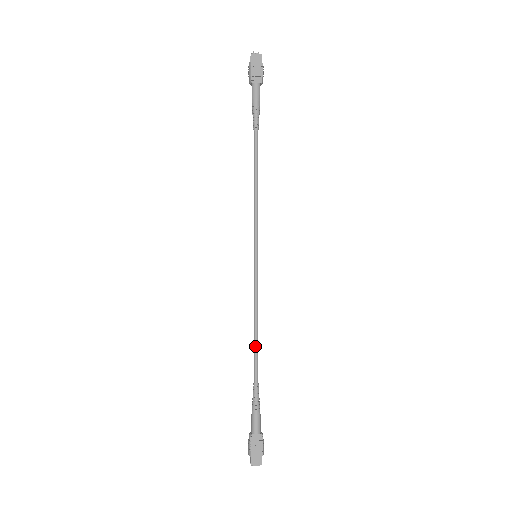
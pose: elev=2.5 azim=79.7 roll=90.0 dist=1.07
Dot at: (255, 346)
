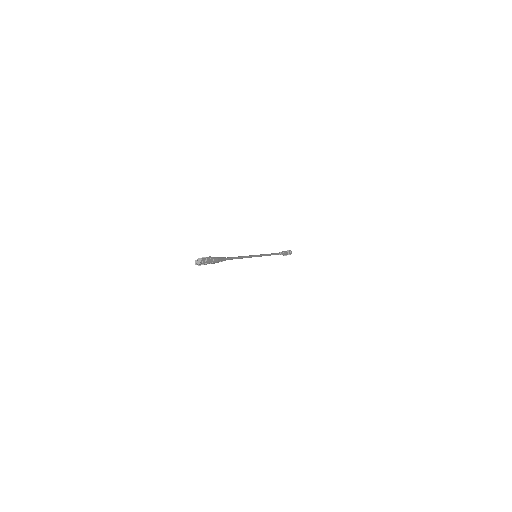
Dot at: (234, 257)
